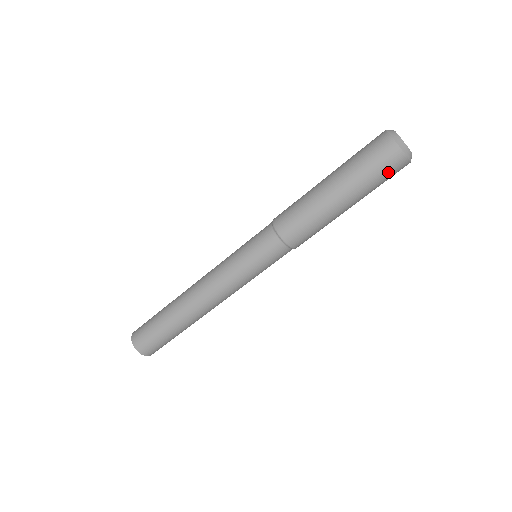
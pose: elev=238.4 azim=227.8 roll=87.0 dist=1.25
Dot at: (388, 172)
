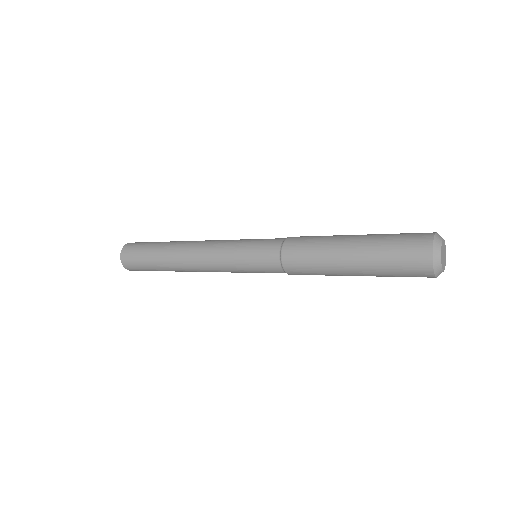
Dot at: (410, 276)
